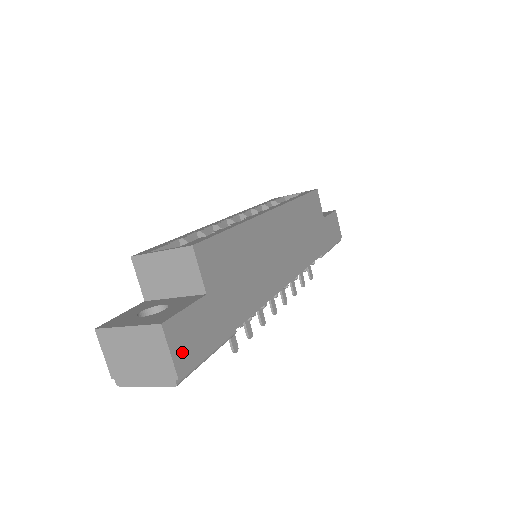
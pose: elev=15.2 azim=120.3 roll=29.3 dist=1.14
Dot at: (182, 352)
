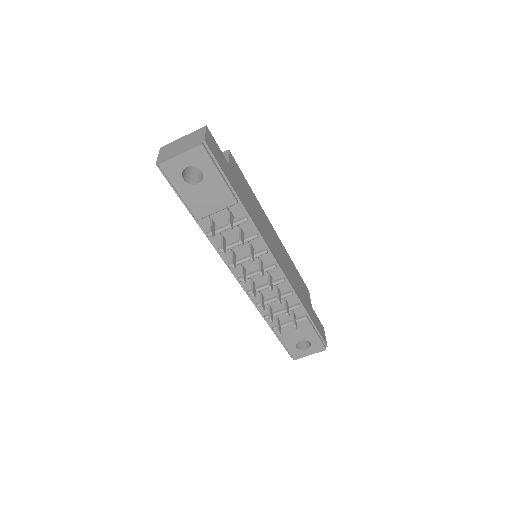
Dot at: (210, 143)
